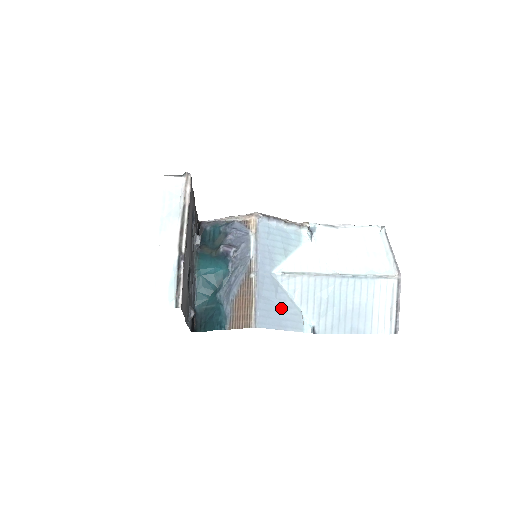
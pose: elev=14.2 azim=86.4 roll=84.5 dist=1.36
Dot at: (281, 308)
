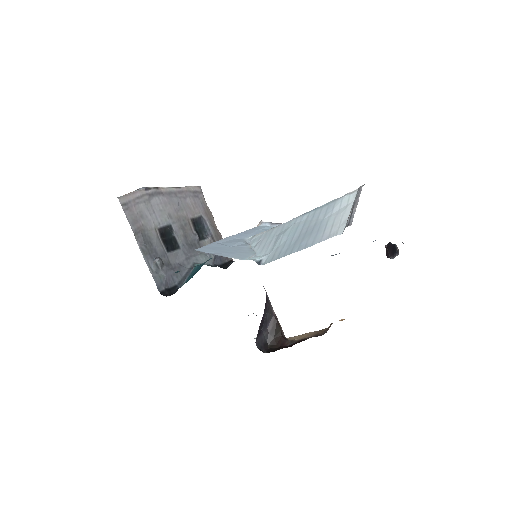
Dot at: (233, 249)
